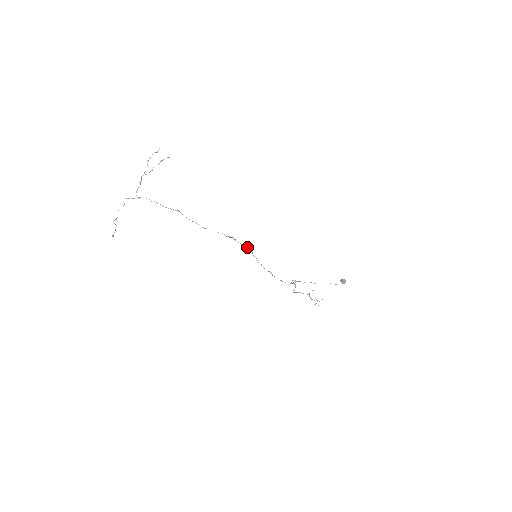
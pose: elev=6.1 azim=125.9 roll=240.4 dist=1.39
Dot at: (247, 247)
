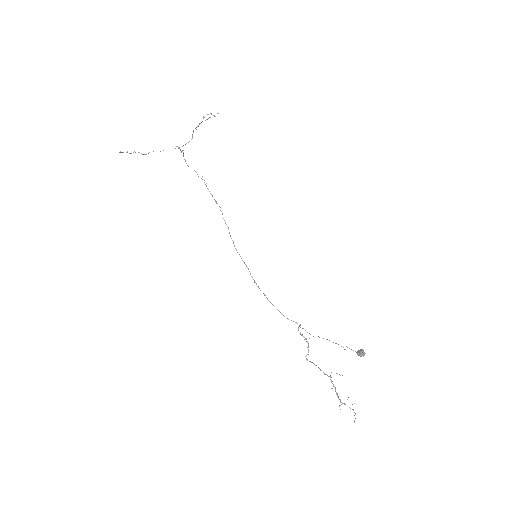
Dot at: (216, 201)
